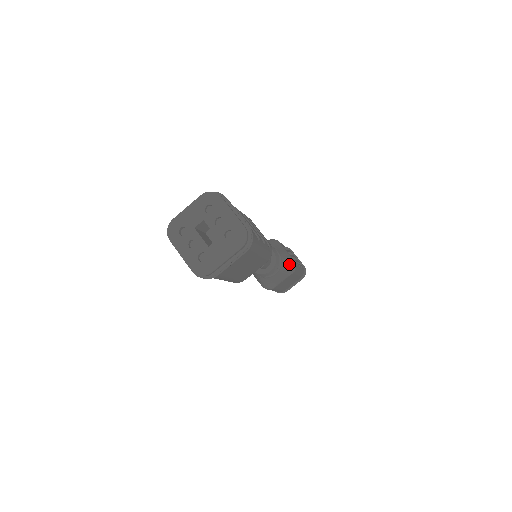
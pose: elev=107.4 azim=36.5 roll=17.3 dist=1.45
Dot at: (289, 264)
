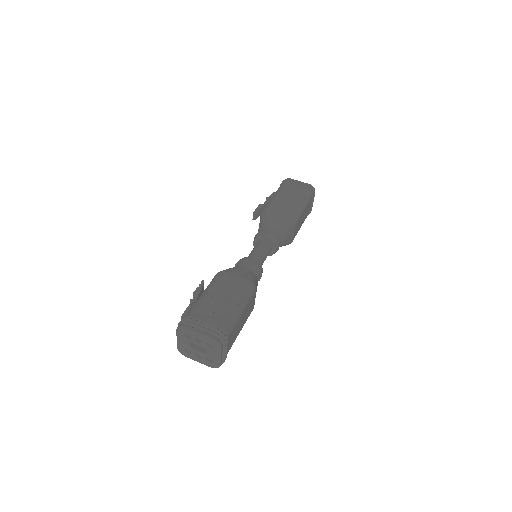
Dot at: (287, 225)
